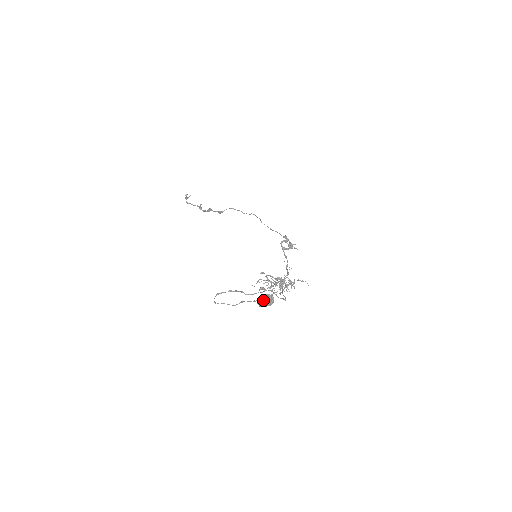
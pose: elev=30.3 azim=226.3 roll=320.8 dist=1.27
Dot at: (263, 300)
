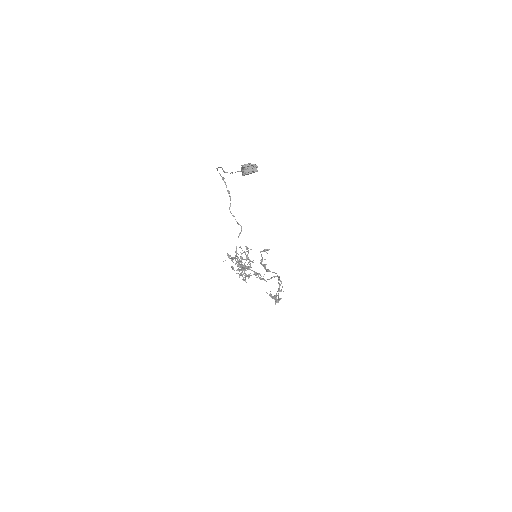
Dot at: (250, 163)
